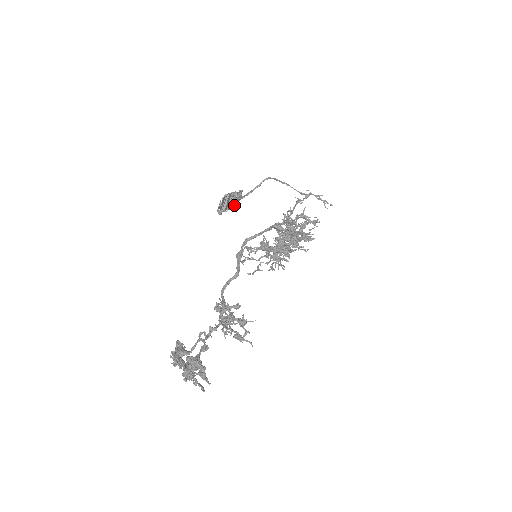
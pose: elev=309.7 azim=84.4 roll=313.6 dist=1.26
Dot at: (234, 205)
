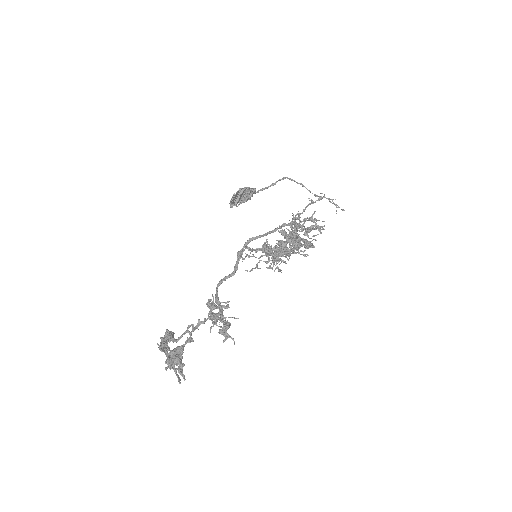
Dot at: (246, 201)
